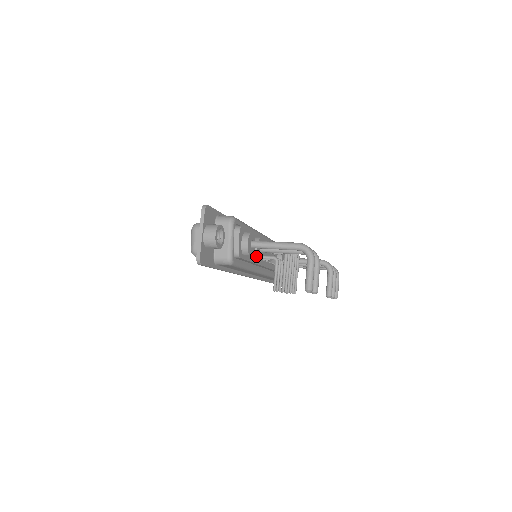
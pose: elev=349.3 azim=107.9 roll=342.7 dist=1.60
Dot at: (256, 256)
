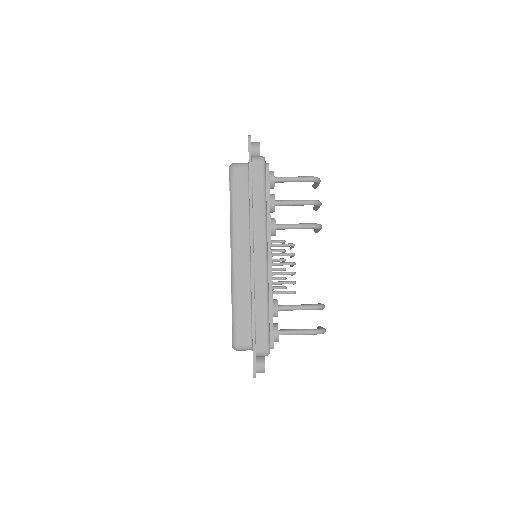
Dot at: occluded
